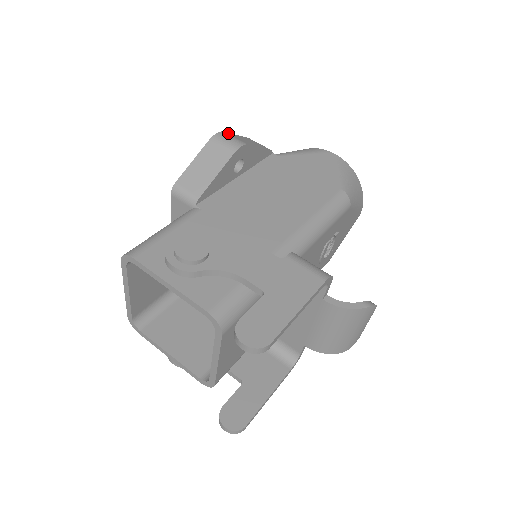
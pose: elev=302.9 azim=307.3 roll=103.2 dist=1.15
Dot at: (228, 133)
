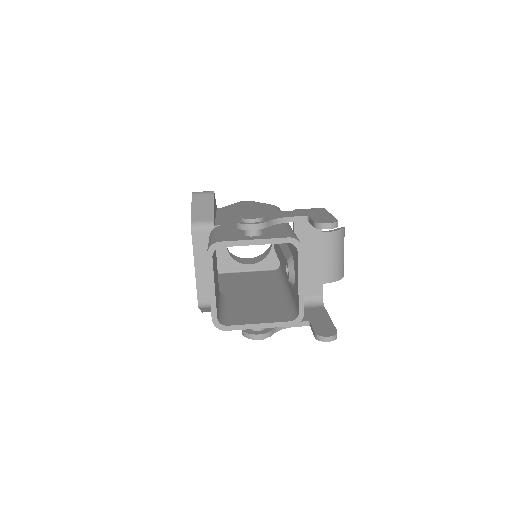
Dot at: occluded
